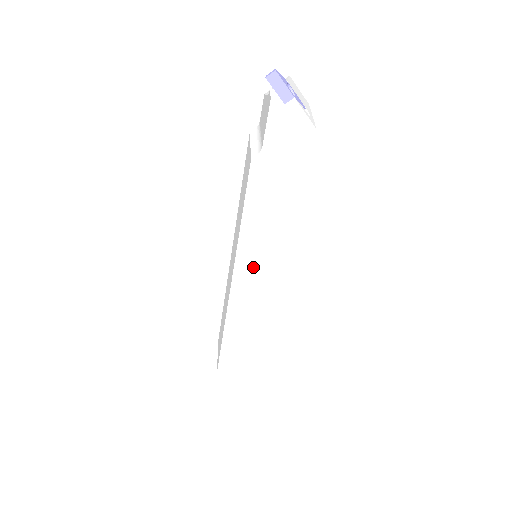
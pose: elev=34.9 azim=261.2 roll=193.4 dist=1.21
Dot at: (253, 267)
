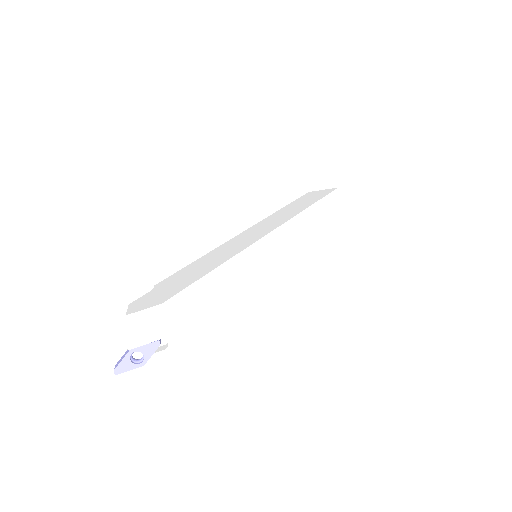
Dot at: occluded
